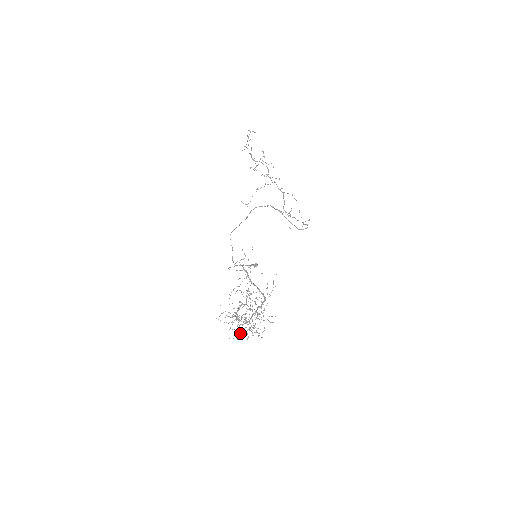
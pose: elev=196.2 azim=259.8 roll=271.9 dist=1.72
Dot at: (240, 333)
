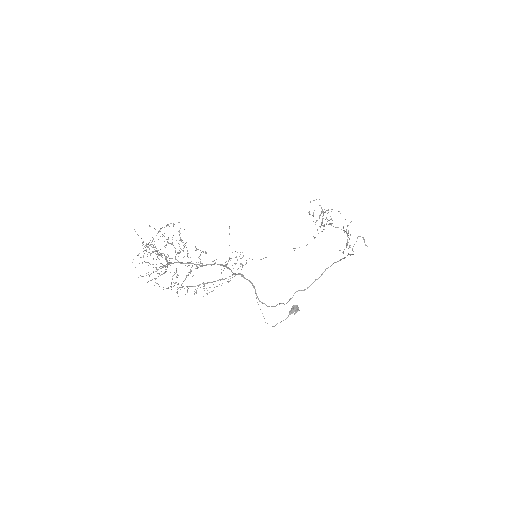
Dot at: (138, 255)
